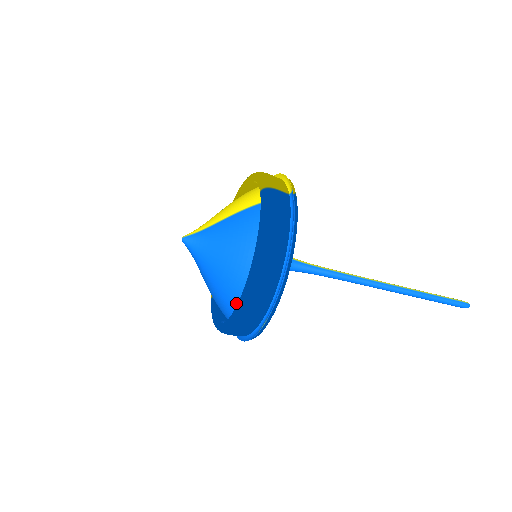
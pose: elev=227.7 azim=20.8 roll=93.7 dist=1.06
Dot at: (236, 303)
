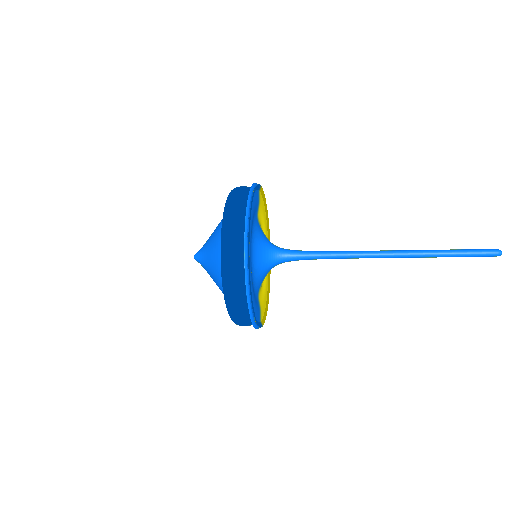
Dot at: occluded
